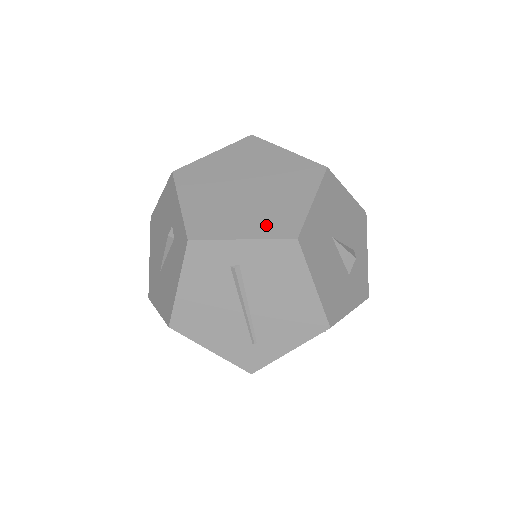
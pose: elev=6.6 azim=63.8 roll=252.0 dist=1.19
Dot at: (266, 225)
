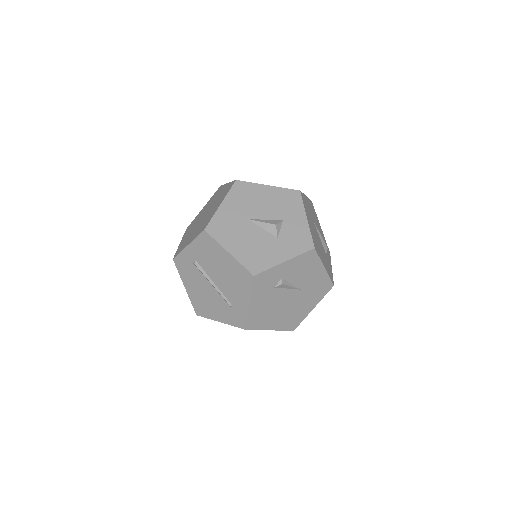
Dot at: (198, 231)
